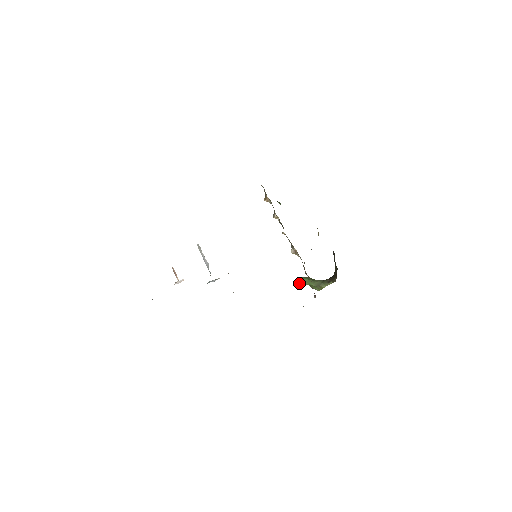
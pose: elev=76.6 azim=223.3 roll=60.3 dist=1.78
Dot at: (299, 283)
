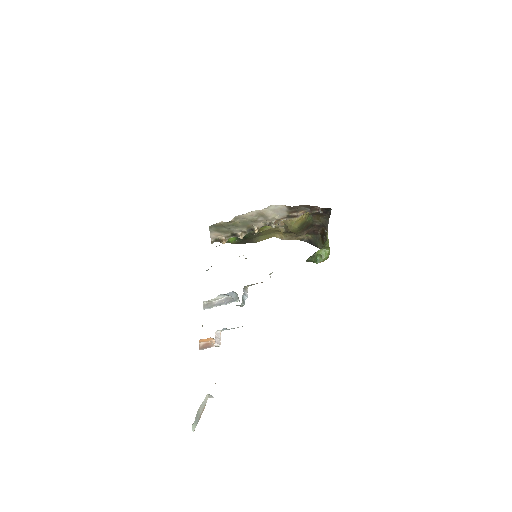
Dot at: occluded
